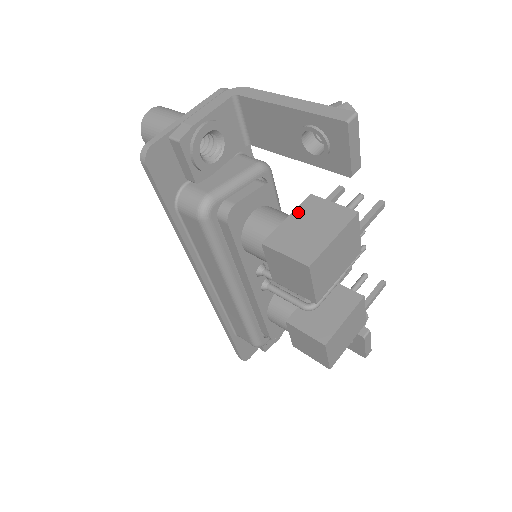
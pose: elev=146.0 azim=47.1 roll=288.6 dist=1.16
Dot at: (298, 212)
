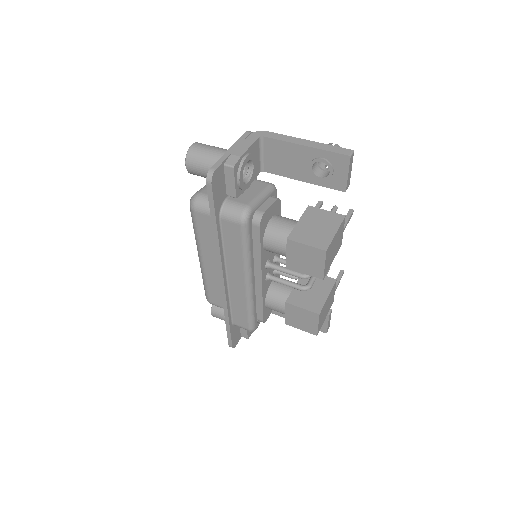
Dot at: (304, 217)
